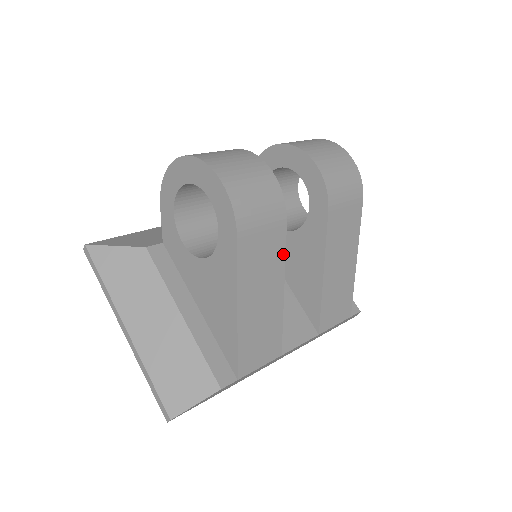
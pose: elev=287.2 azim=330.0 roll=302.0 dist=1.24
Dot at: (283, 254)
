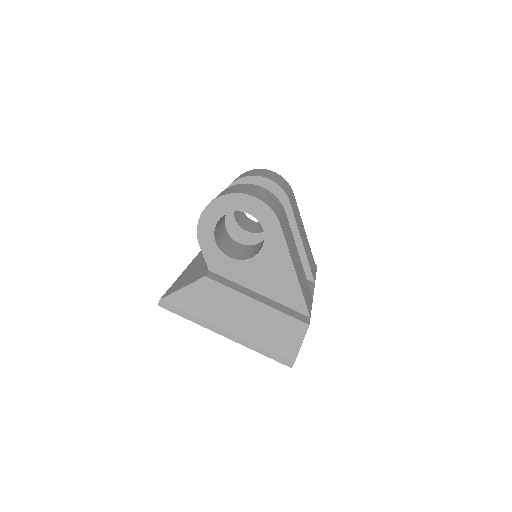
Dot at: (291, 232)
